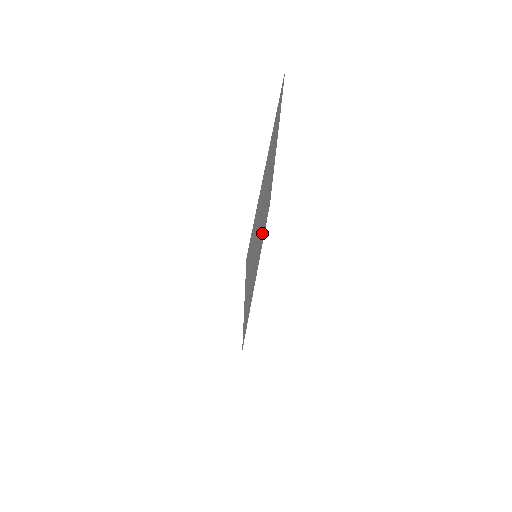
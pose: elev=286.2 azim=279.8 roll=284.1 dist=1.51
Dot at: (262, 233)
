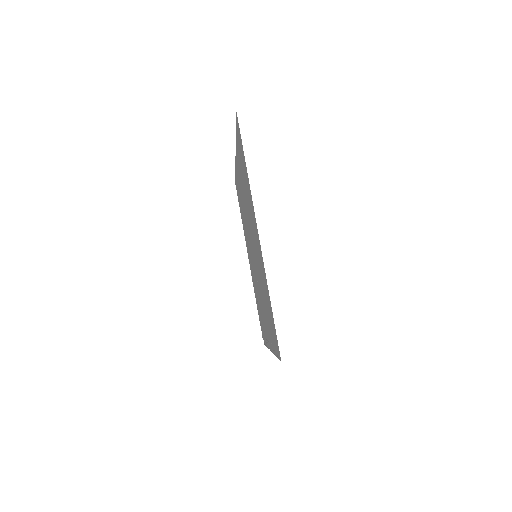
Dot at: (260, 302)
